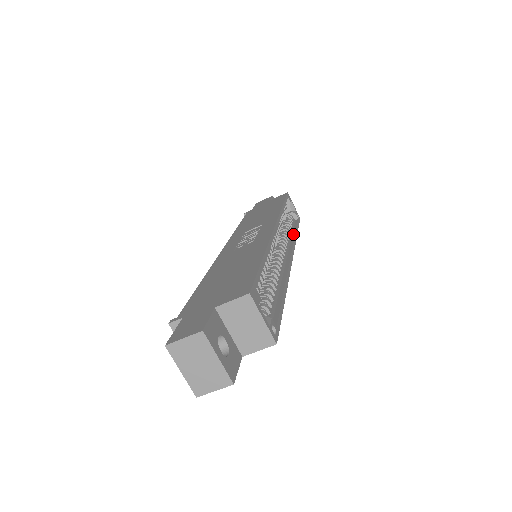
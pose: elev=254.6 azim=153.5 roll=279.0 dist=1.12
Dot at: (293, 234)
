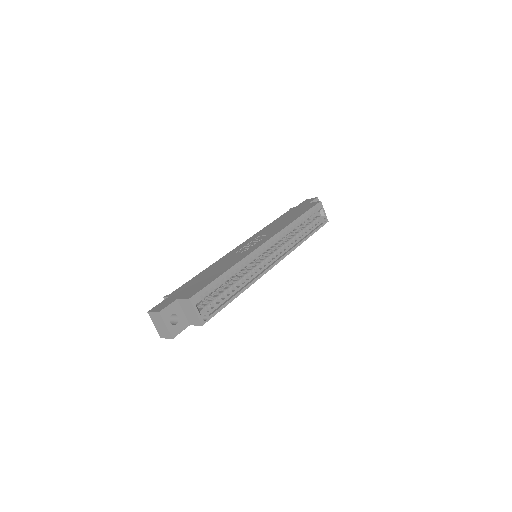
Dot at: (301, 240)
